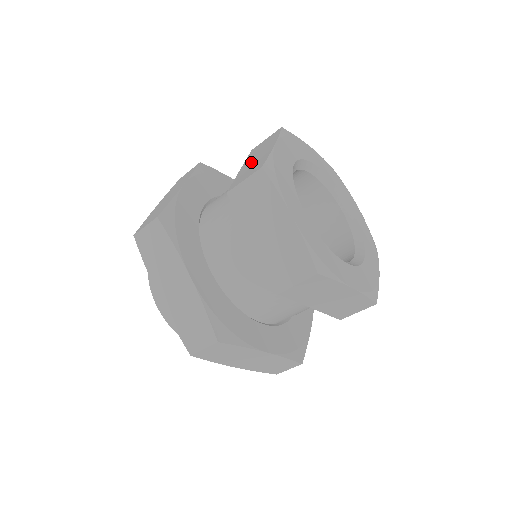
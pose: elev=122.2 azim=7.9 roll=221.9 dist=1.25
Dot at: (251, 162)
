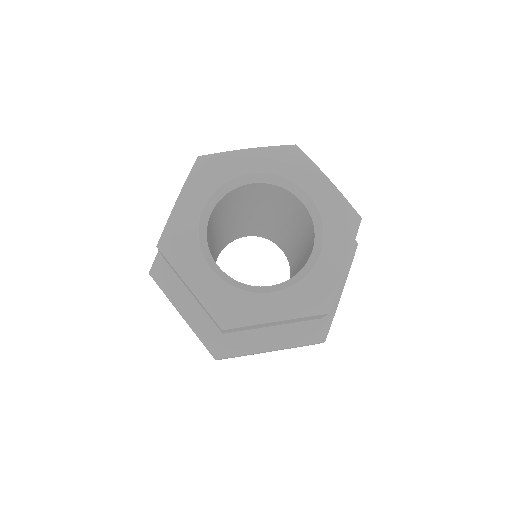
Dot at: occluded
